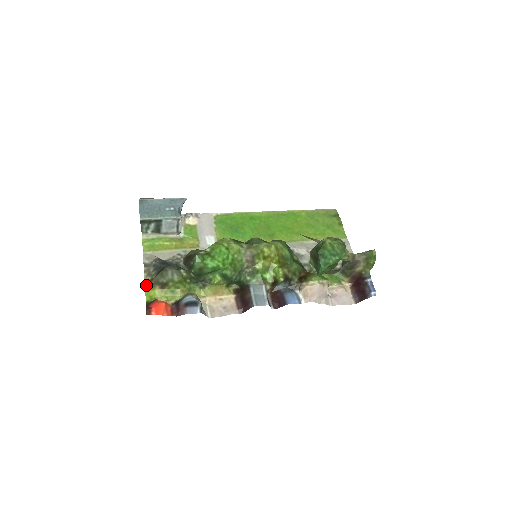
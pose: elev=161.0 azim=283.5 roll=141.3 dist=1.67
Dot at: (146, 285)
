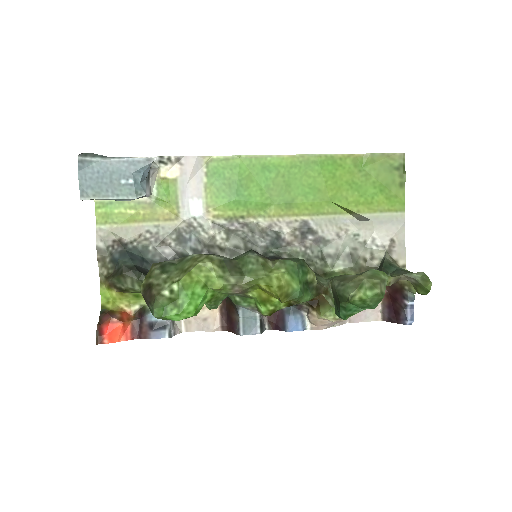
Dot at: (101, 280)
